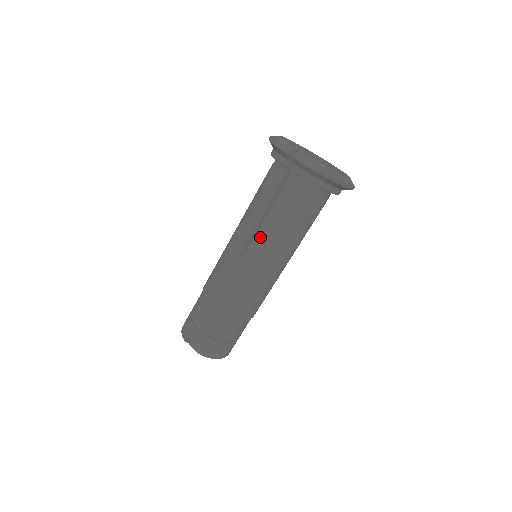
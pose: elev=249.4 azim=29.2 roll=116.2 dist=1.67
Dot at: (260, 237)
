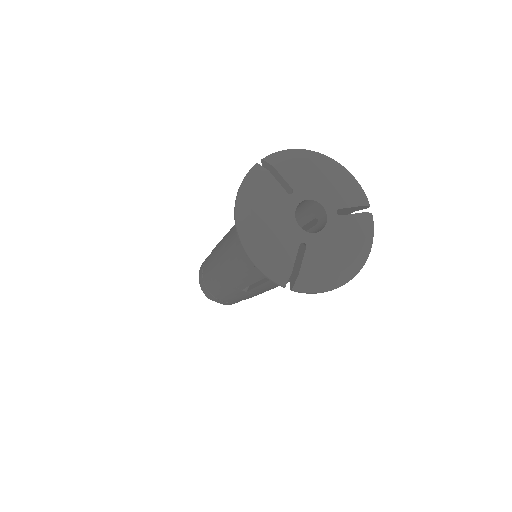
Dot at: (263, 287)
